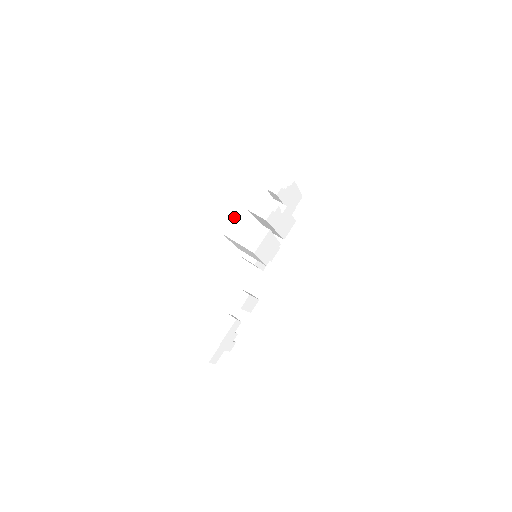
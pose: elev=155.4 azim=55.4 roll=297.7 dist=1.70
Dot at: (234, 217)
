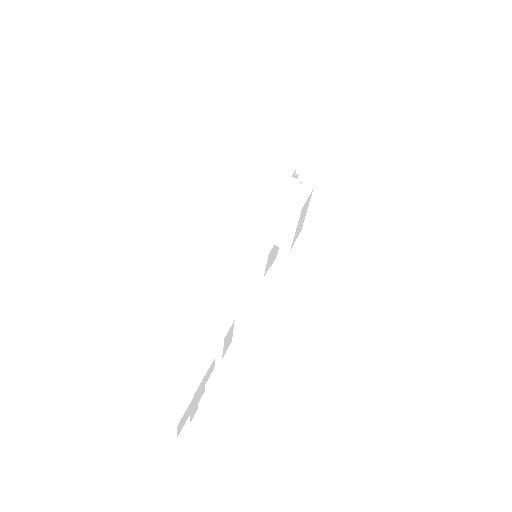
Dot at: (261, 175)
